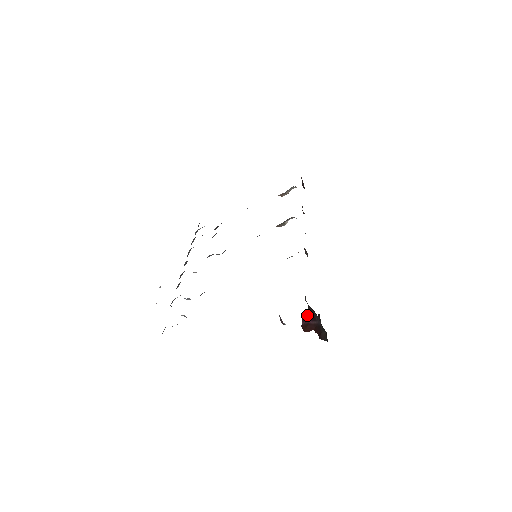
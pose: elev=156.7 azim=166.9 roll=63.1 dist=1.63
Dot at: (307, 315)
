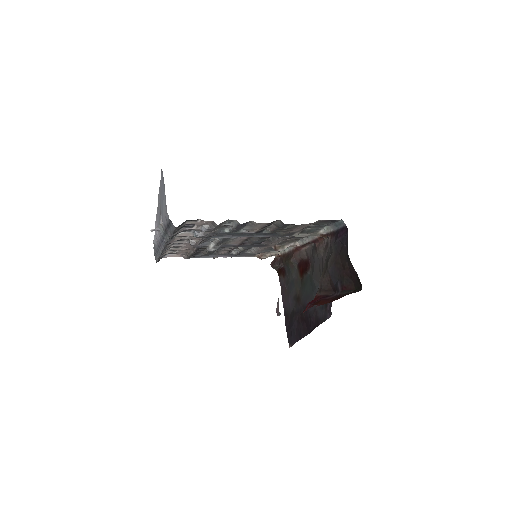
Dot at: (315, 299)
